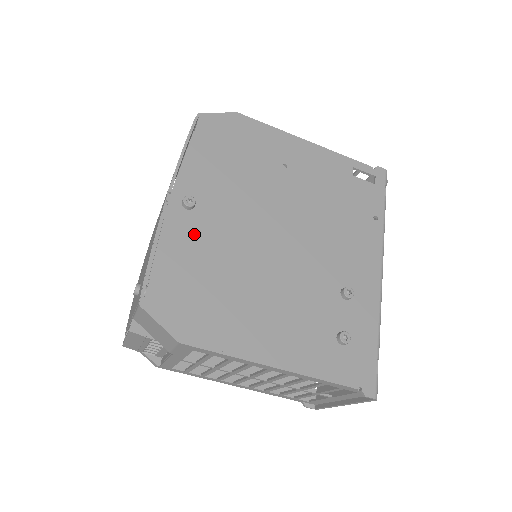
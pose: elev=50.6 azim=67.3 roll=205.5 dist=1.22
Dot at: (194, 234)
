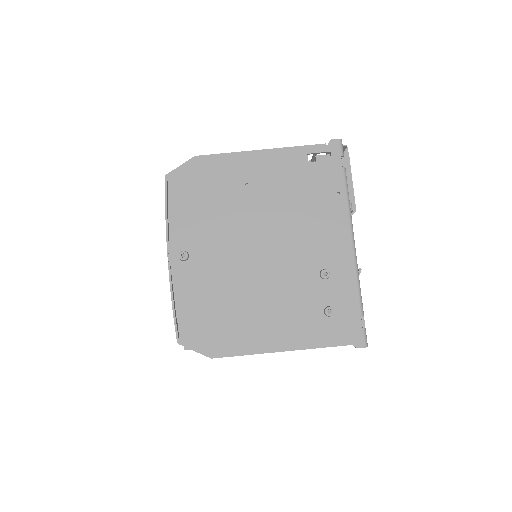
Dot at: (196, 278)
